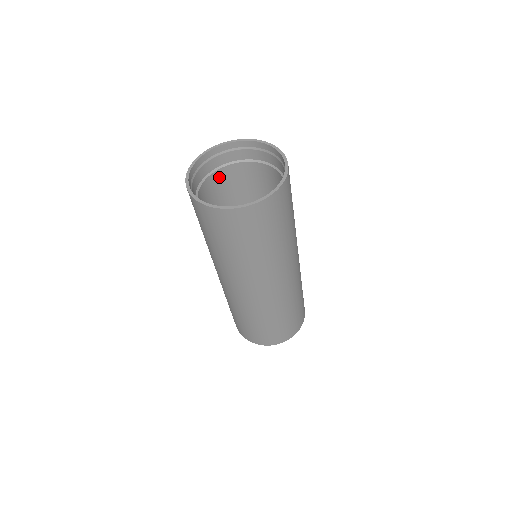
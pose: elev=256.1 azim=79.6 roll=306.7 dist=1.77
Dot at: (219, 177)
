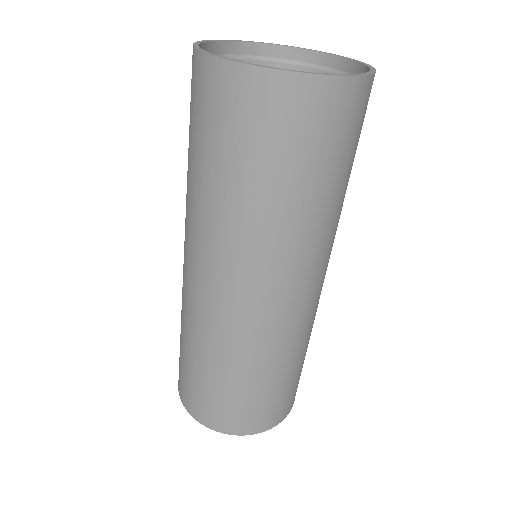
Dot at: occluded
